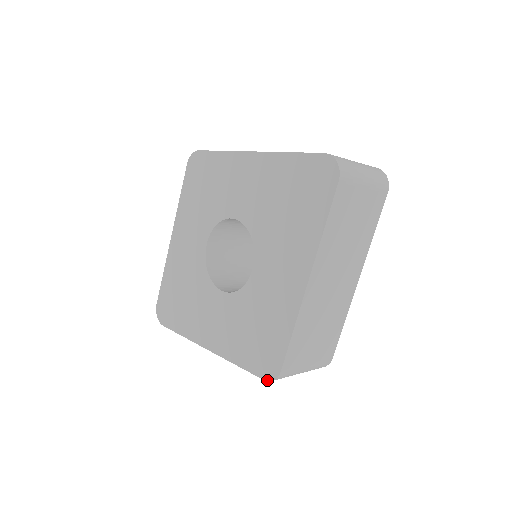
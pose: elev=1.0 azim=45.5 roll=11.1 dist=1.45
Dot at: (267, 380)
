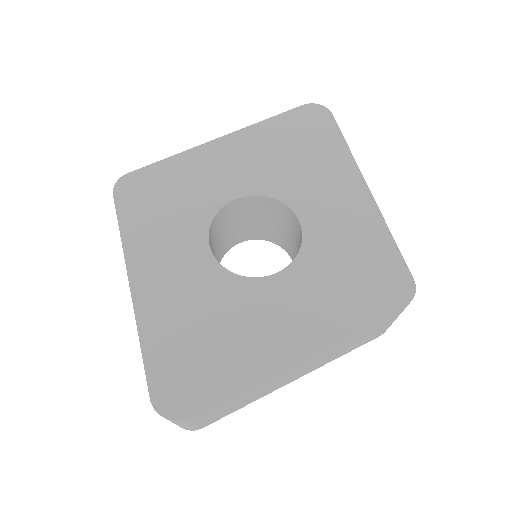
Dot at: (408, 302)
